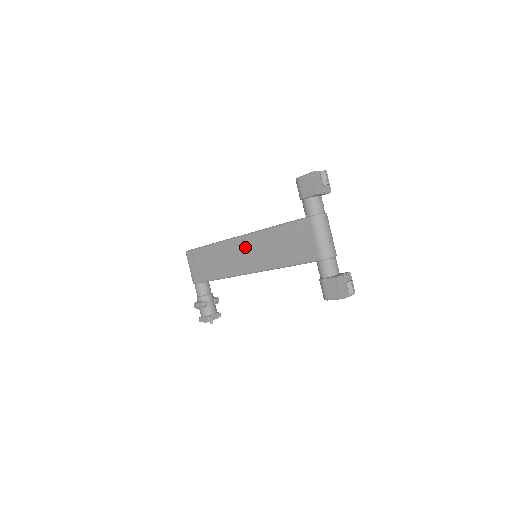
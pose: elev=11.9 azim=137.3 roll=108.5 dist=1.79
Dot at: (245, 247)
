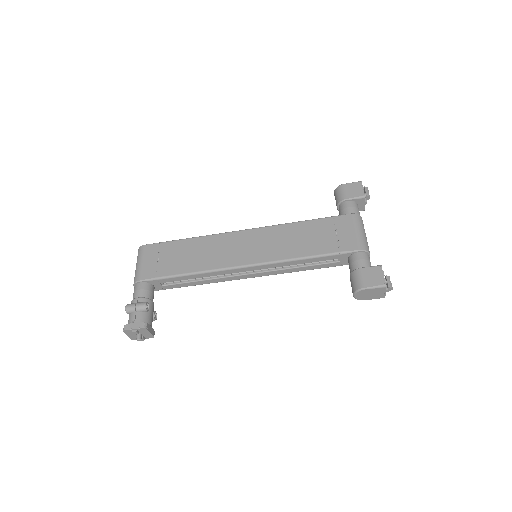
Dot at: (251, 239)
